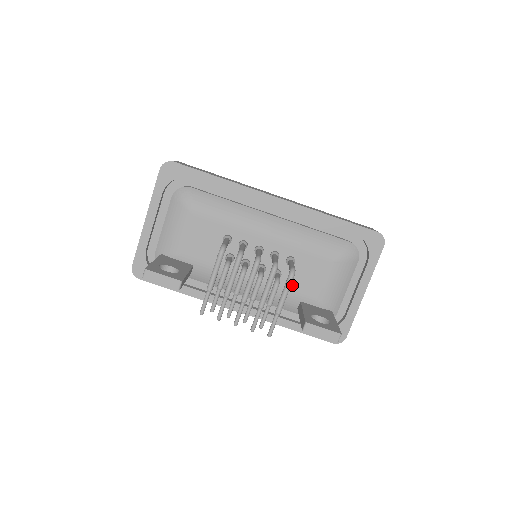
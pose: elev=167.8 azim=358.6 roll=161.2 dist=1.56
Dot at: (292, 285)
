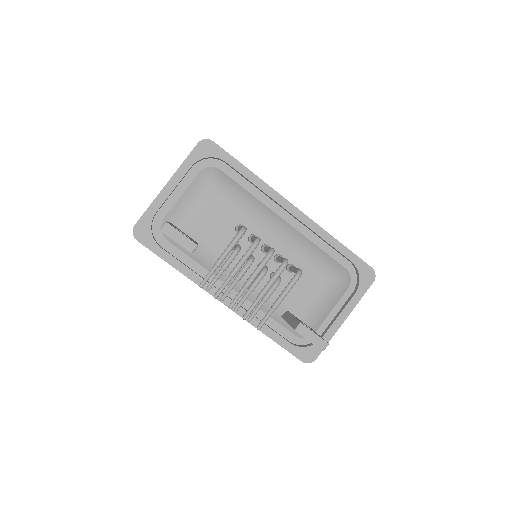
Dot at: occluded
